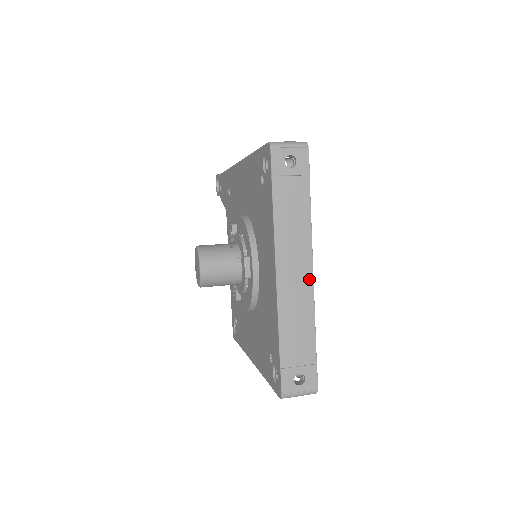
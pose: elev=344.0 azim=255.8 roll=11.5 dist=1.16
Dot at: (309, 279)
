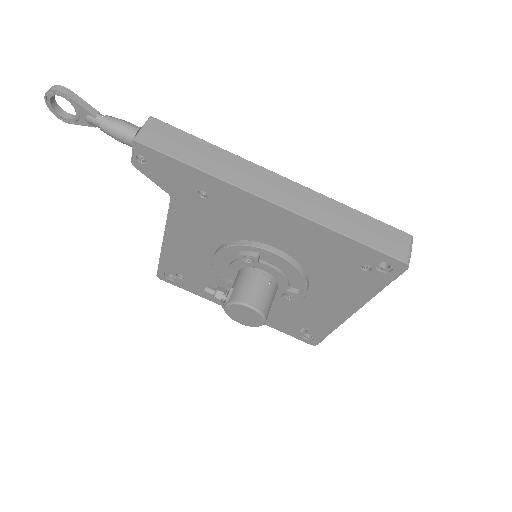
Dot at: occluded
